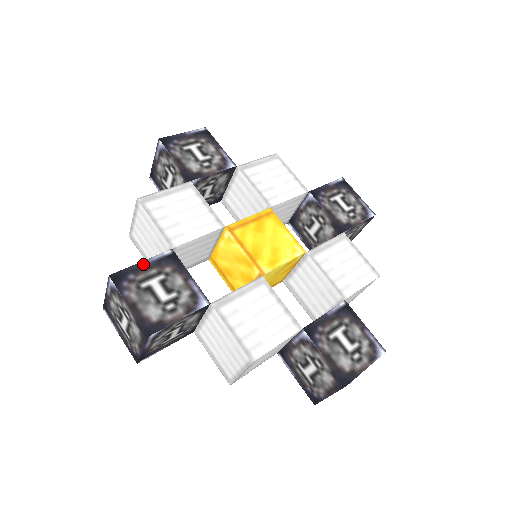
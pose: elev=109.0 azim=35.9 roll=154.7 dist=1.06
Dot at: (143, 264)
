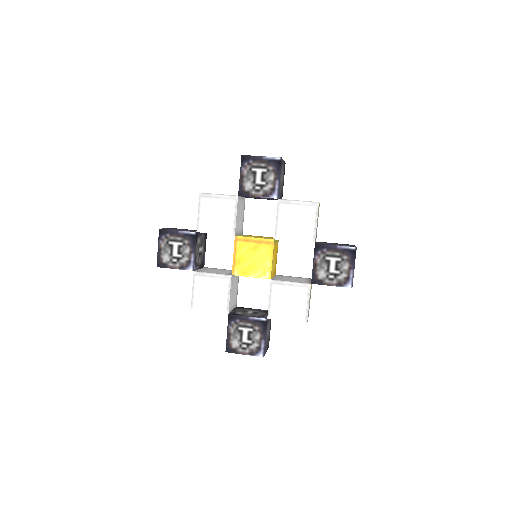
Dot at: (177, 232)
